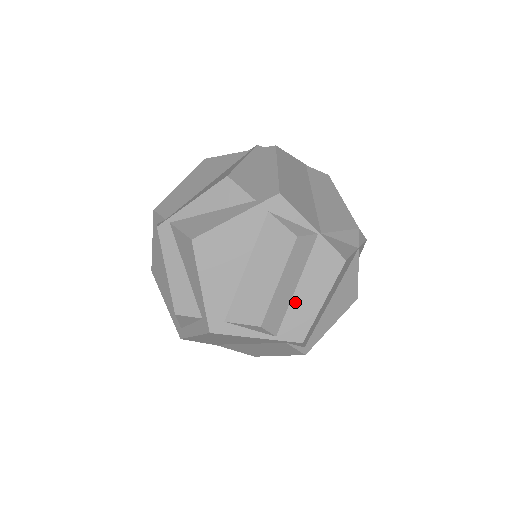
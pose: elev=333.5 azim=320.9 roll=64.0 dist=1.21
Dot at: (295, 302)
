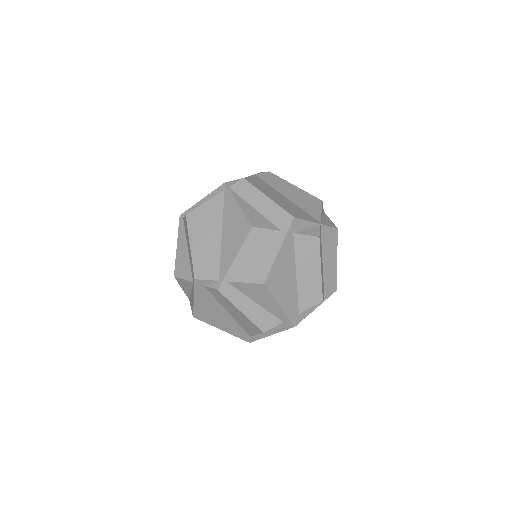
Dot at: (325, 272)
